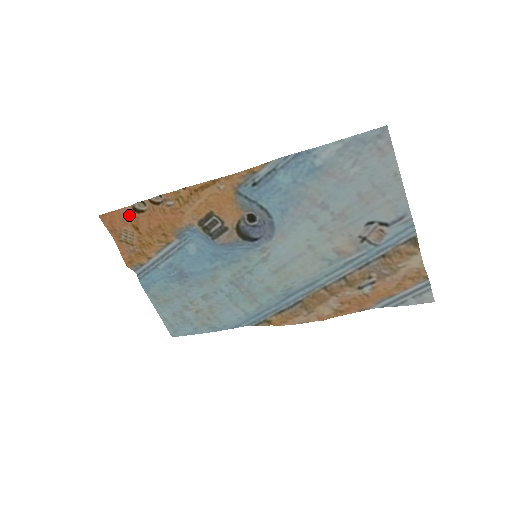
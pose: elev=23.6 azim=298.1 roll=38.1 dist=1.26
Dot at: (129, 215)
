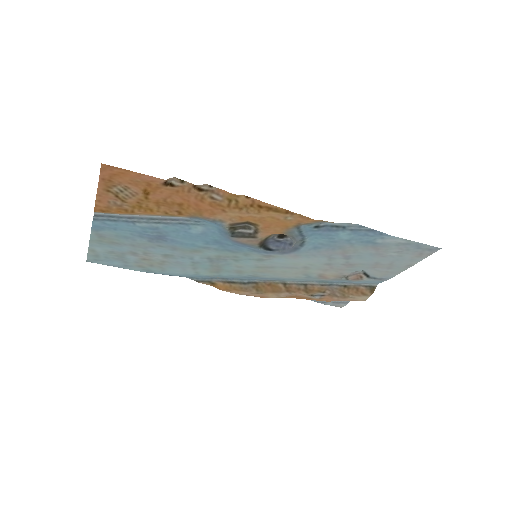
Dot at: (151, 183)
